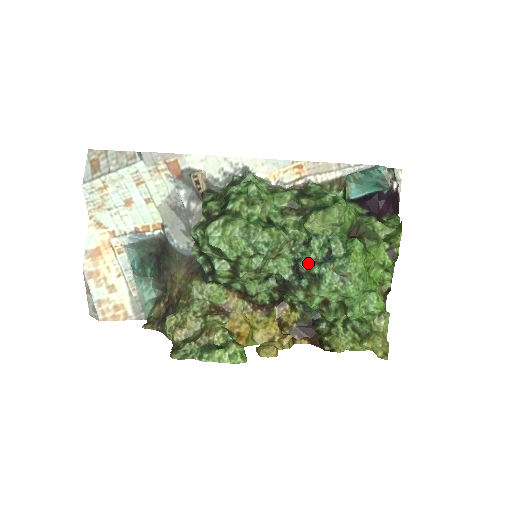
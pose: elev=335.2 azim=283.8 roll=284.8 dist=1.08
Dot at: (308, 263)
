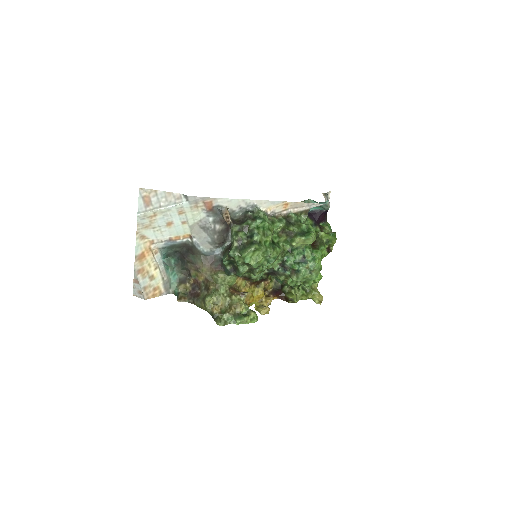
Dot at: (292, 263)
